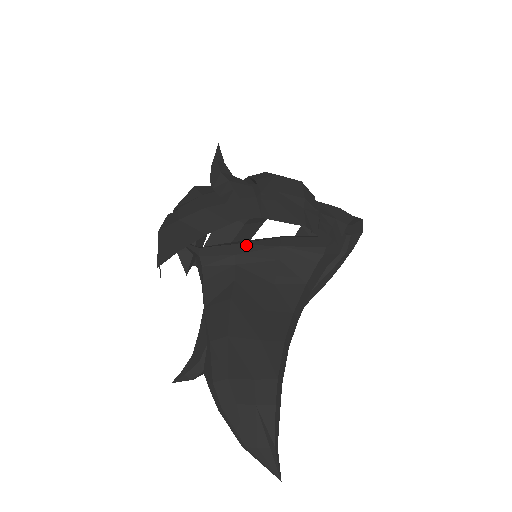
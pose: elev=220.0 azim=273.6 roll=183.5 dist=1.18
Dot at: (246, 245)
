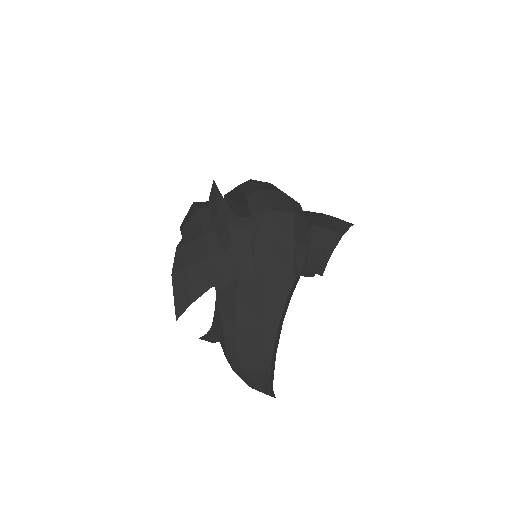
Dot at: occluded
